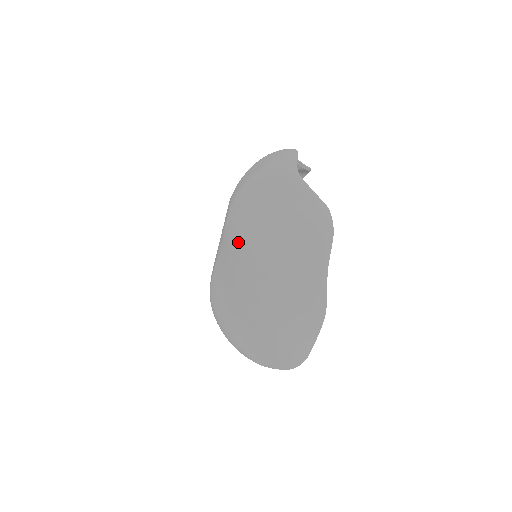
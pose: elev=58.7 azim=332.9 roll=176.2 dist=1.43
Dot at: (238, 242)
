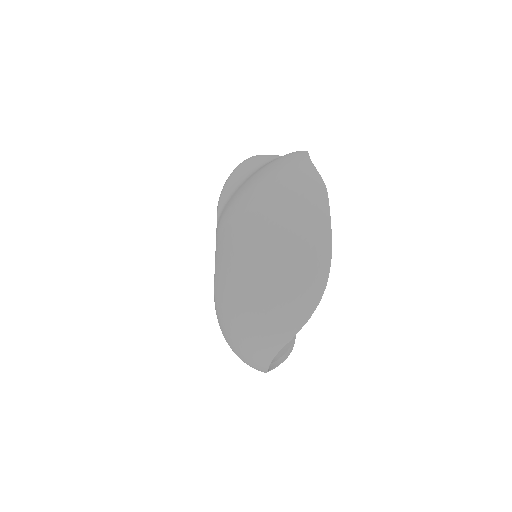
Dot at: (229, 208)
